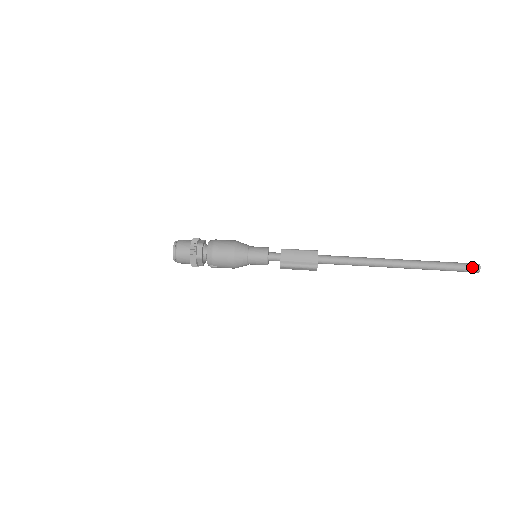
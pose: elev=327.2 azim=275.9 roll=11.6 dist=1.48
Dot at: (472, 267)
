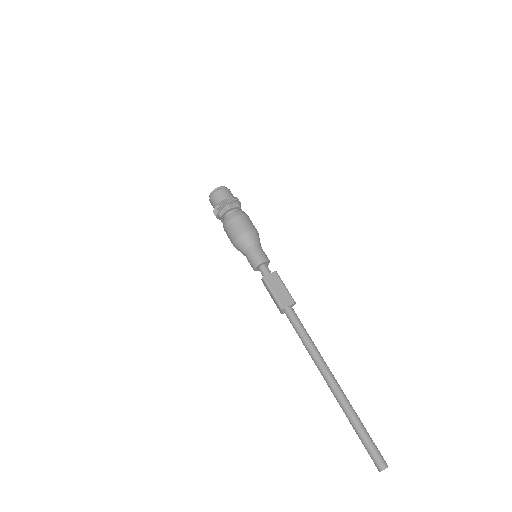
Dot at: (374, 462)
